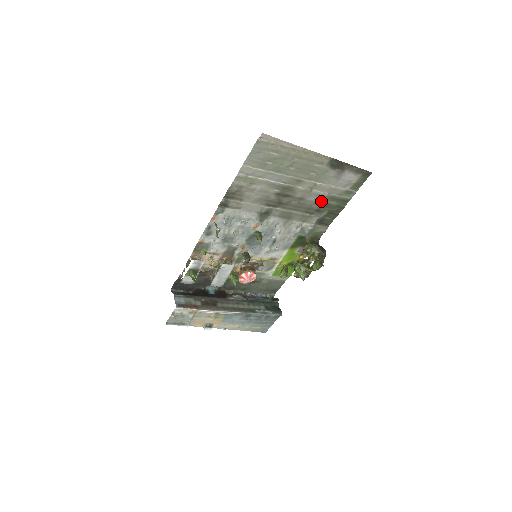
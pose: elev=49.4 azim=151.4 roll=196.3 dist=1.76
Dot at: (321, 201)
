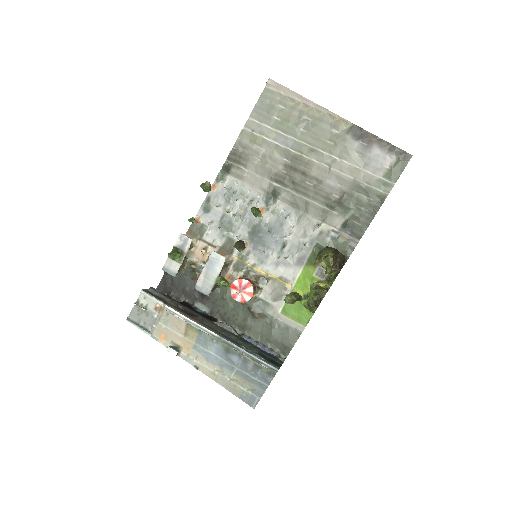
Dot at: (345, 190)
